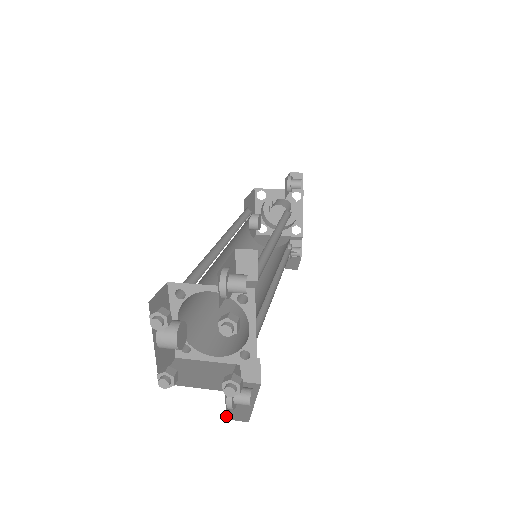
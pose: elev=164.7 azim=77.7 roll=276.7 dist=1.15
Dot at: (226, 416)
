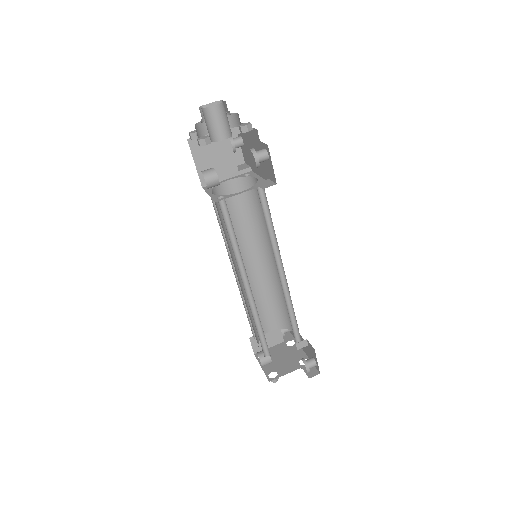
Dot at: occluded
